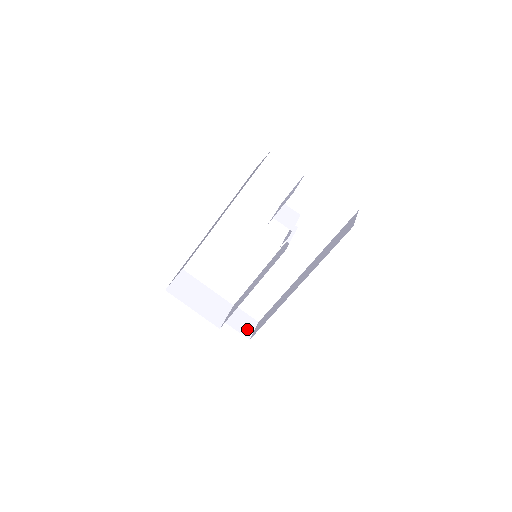
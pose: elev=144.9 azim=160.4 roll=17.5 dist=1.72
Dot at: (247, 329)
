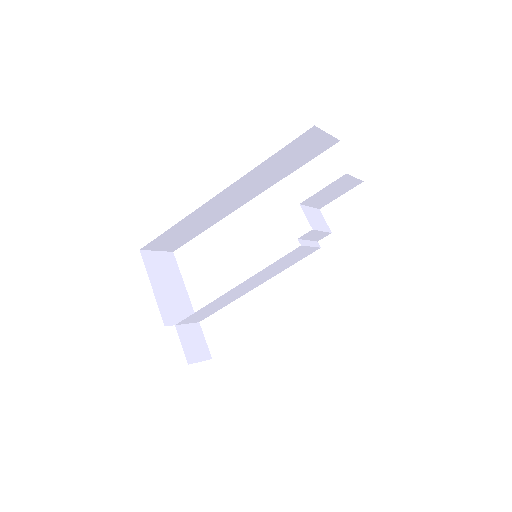
Dot at: (194, 353)
